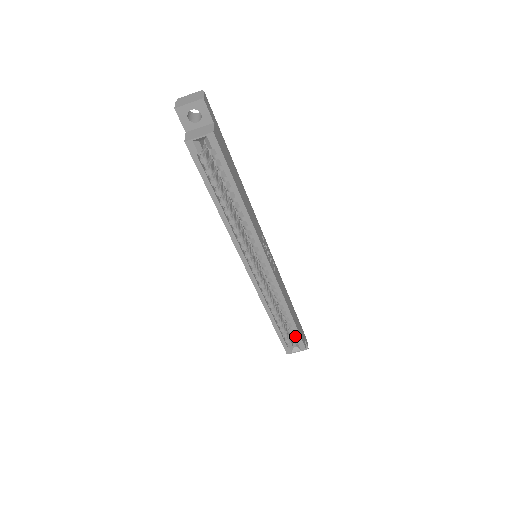
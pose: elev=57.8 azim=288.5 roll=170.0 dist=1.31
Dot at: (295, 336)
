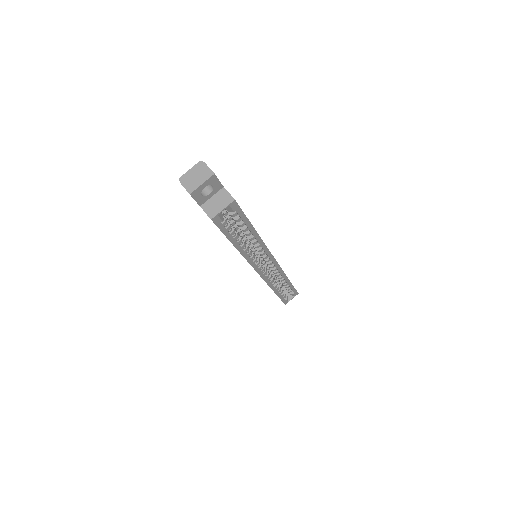
Dot at: (289, 290)
